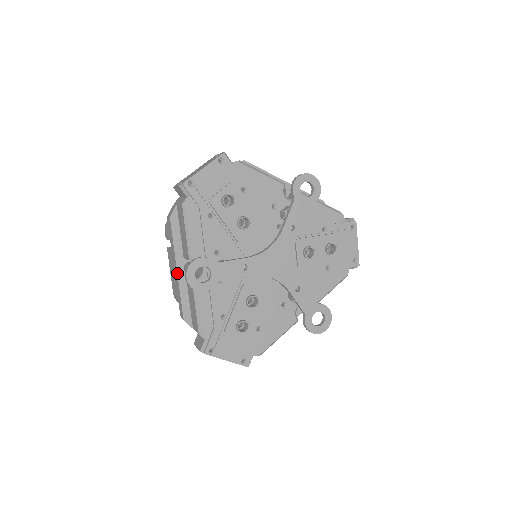
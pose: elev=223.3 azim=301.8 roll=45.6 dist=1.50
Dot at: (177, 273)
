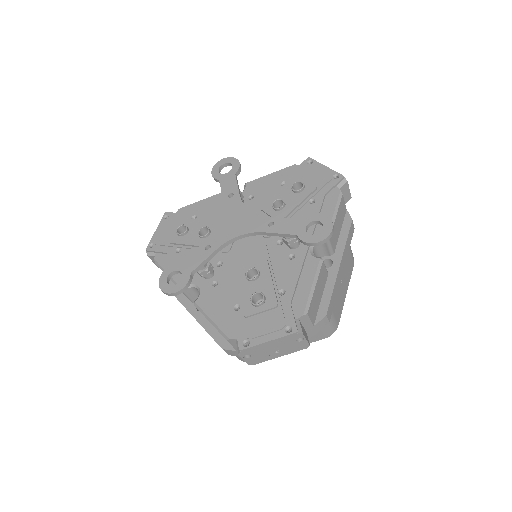
Dot at: occluded
